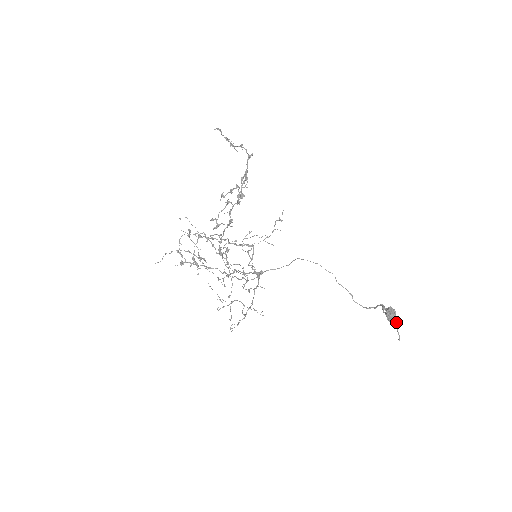
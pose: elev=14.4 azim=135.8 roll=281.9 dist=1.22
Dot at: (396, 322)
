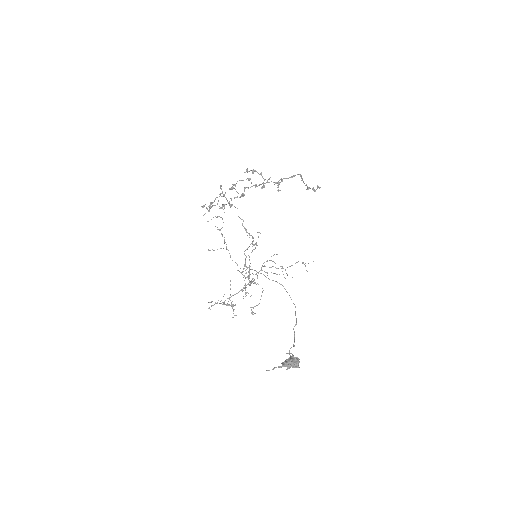
Dot at: (285, 365)
